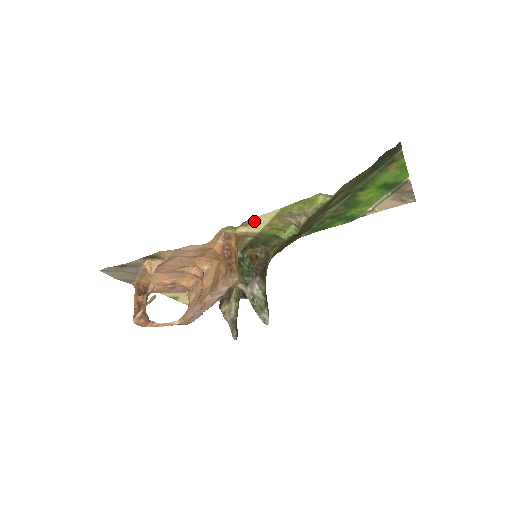
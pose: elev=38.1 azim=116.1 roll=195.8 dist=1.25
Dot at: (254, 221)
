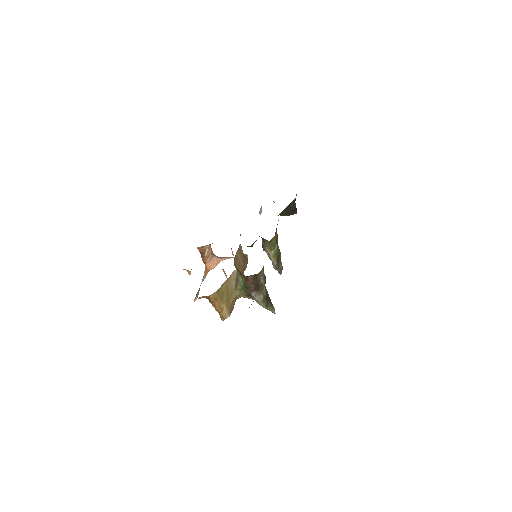
Dot at: occluded
